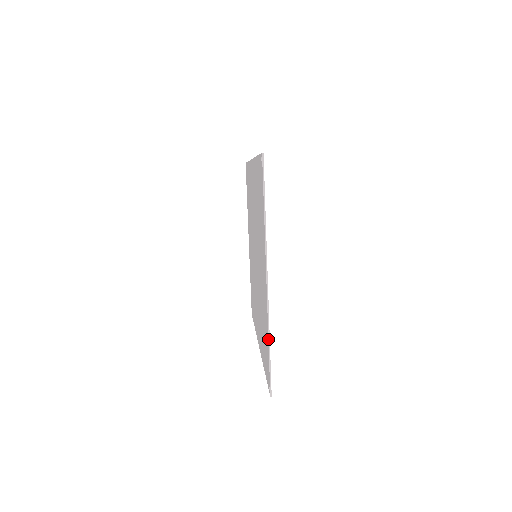
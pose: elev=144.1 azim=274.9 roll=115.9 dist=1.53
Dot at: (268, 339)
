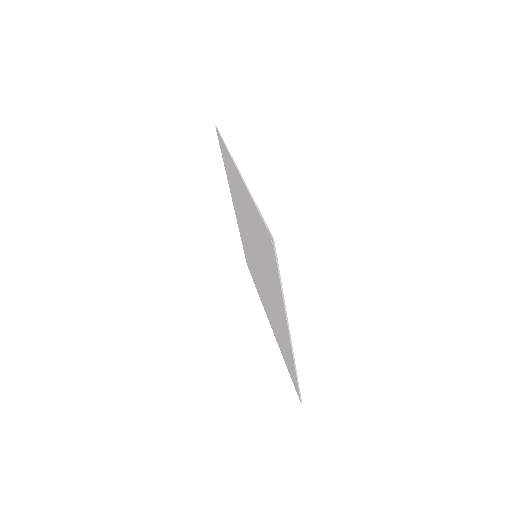
Dot at: (295, 372)
